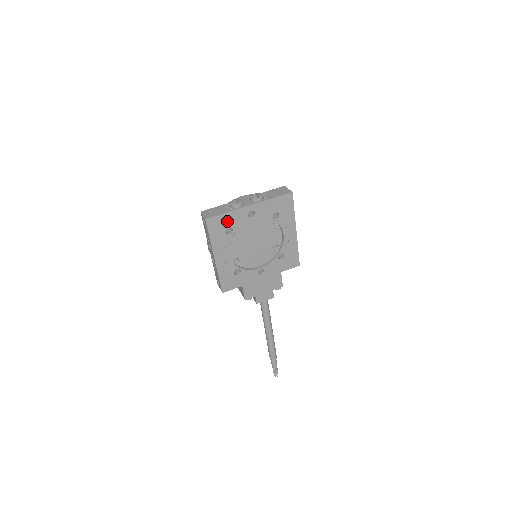
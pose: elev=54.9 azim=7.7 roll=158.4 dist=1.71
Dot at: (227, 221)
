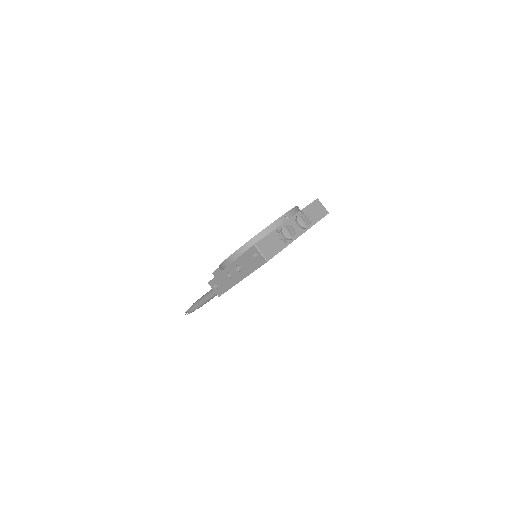
Dot at: occluded
